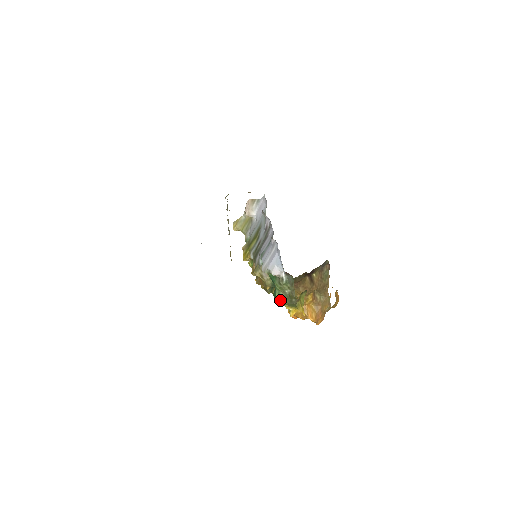
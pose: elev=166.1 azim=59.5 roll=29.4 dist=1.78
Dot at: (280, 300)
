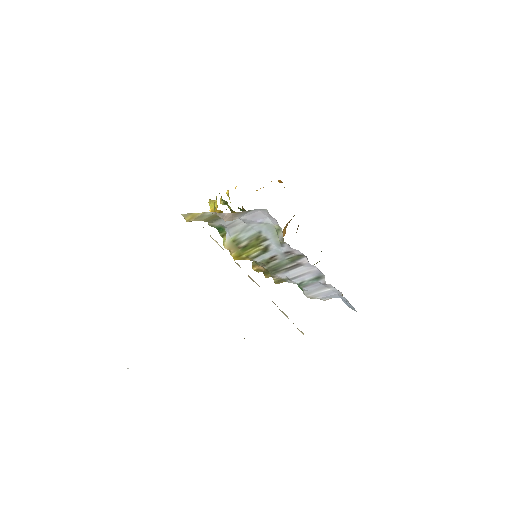
Dot at: occluded
